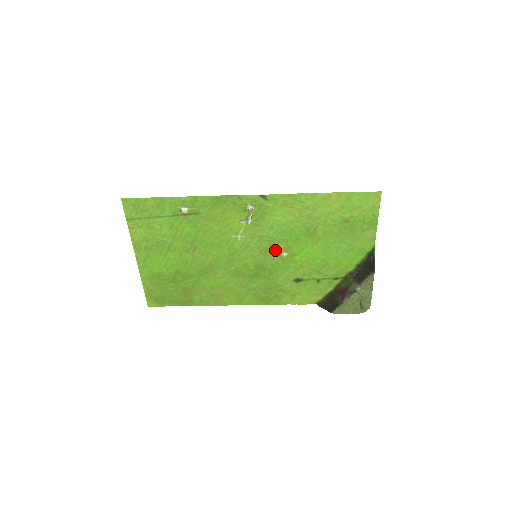
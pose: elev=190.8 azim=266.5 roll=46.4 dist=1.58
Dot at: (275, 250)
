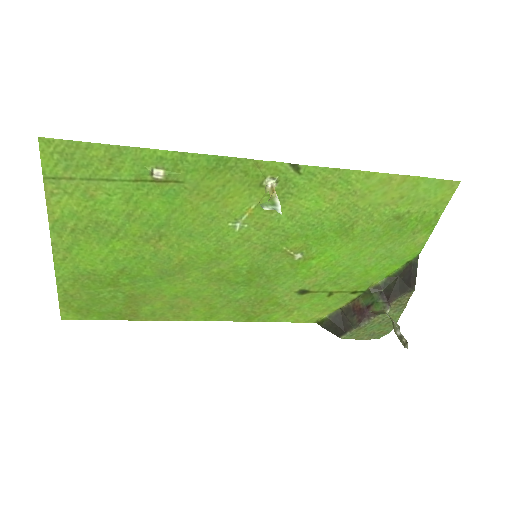
Dot at: (286, 249)
